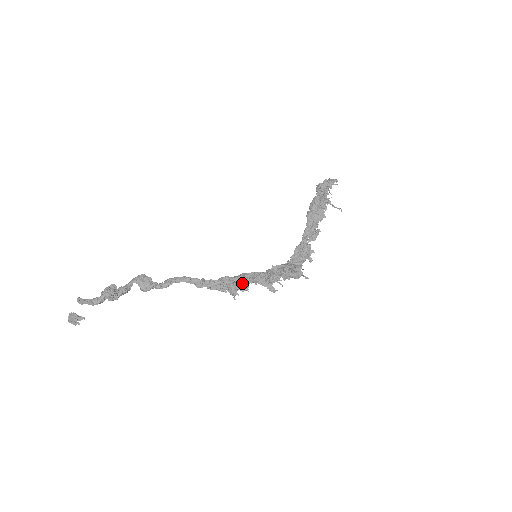
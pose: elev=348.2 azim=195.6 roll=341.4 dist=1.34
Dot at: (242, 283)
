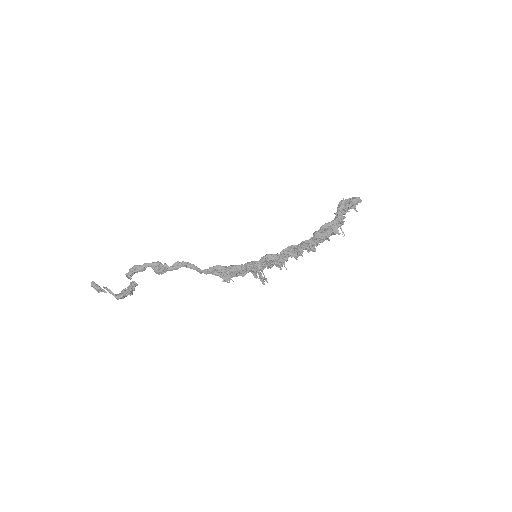
Dot at: (235, 275)
